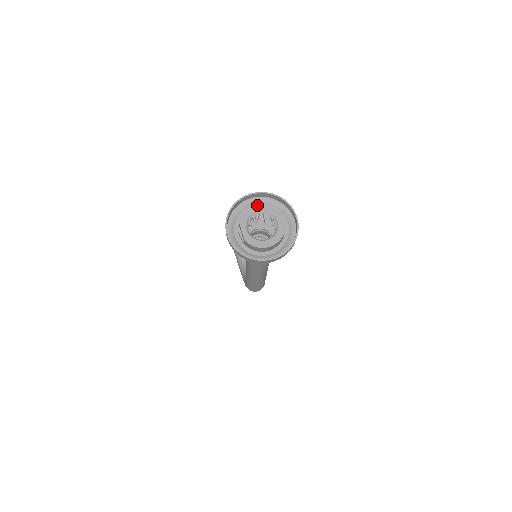
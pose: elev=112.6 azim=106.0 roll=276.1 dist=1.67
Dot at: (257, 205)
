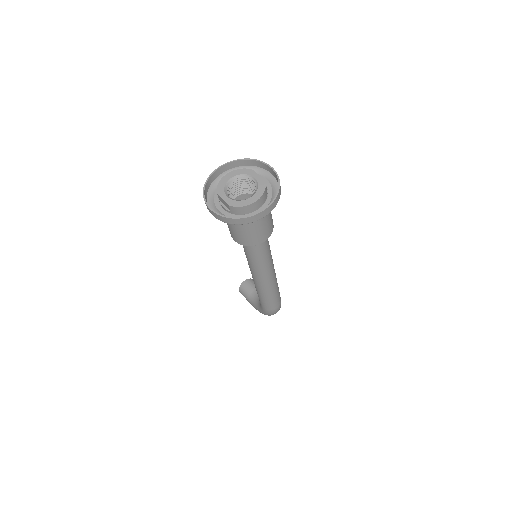
Dot at: (228, 173)
